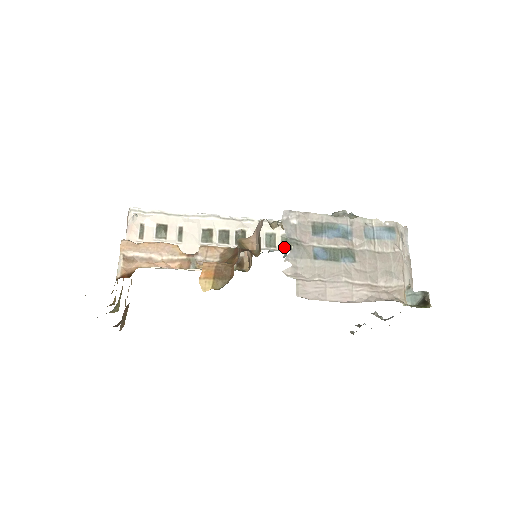
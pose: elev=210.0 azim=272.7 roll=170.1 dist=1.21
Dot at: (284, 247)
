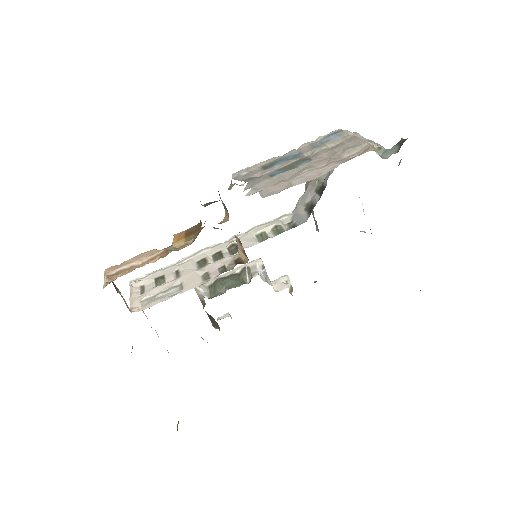
Dot at: (277, 234)
